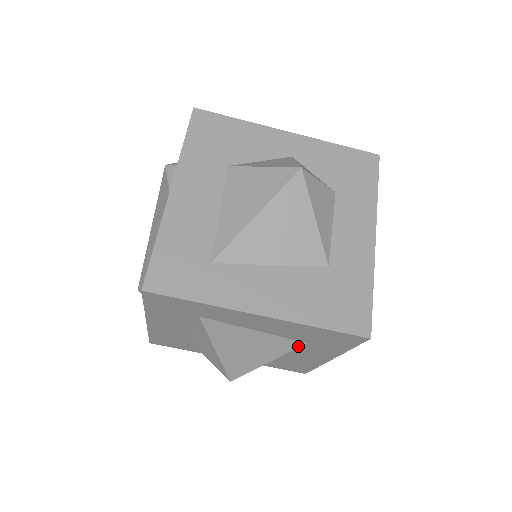
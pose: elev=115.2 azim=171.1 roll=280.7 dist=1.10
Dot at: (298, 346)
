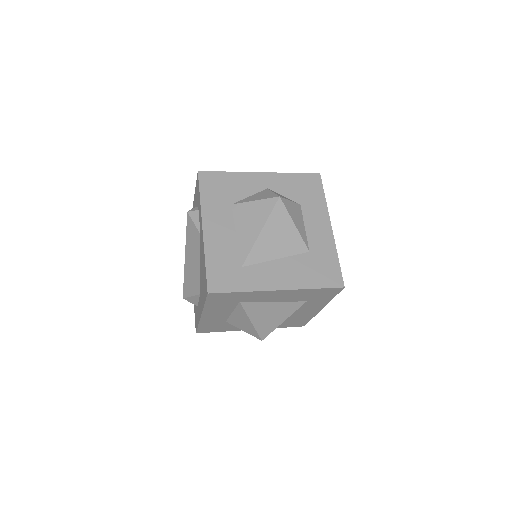
Dot at: (301, 305)
